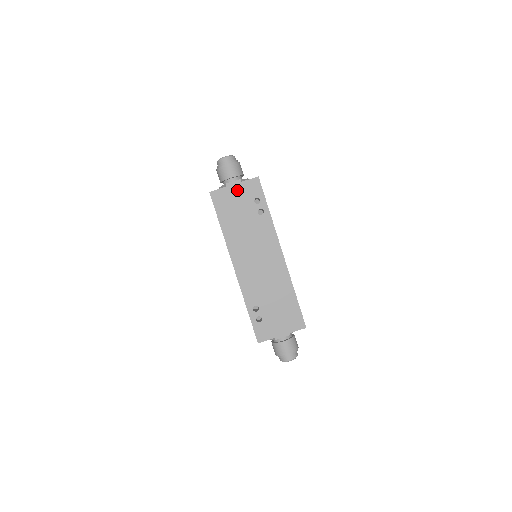
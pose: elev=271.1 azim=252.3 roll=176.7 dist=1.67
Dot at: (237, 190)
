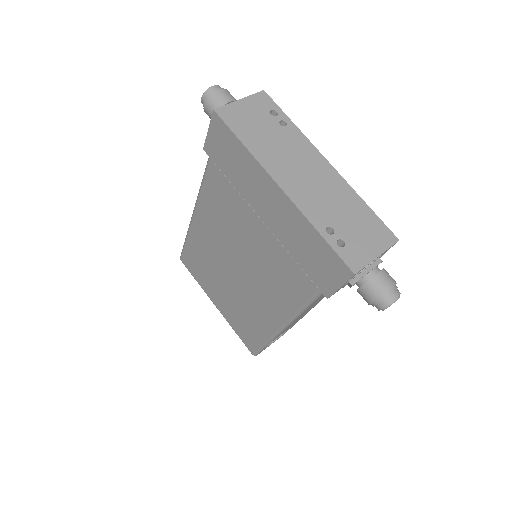
Dot at: (246, 105)
